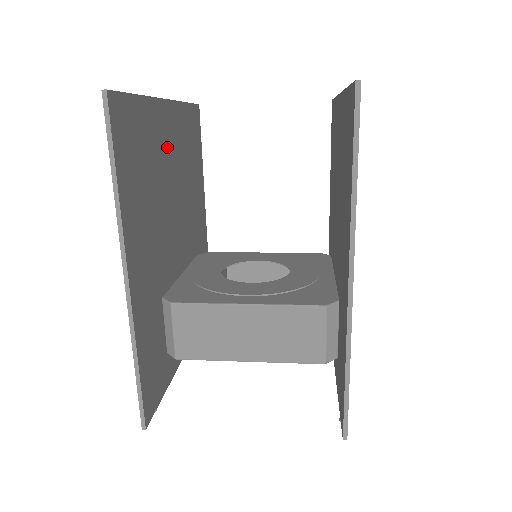
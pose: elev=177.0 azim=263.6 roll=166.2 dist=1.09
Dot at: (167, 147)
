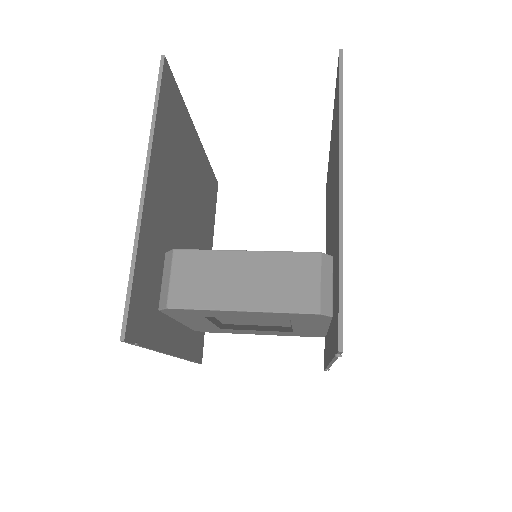
Dot at: (192, 162)
